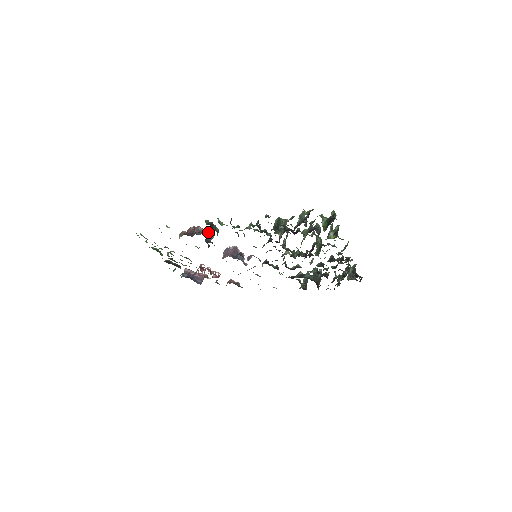
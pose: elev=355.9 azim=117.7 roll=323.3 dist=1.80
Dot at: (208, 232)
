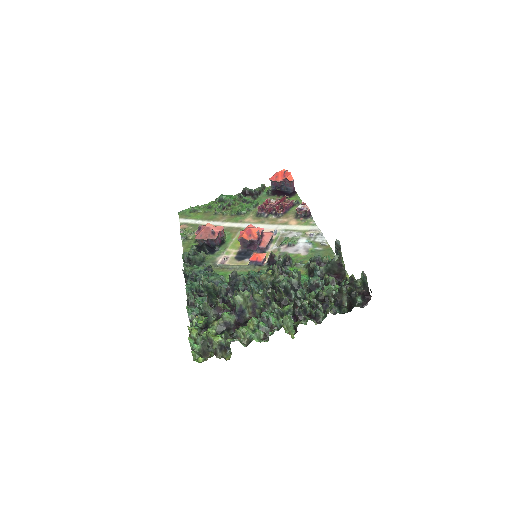
Dot at: (206, 239)
